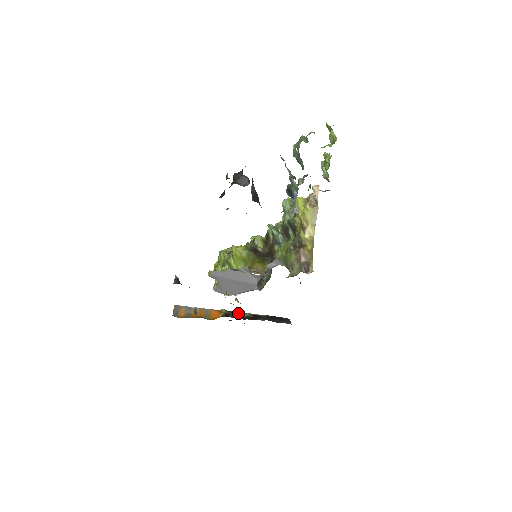
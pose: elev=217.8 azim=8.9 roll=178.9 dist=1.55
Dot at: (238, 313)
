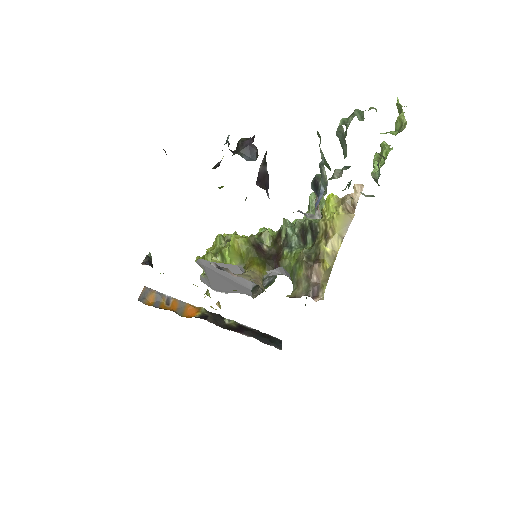
Dot at: (220, 317)
